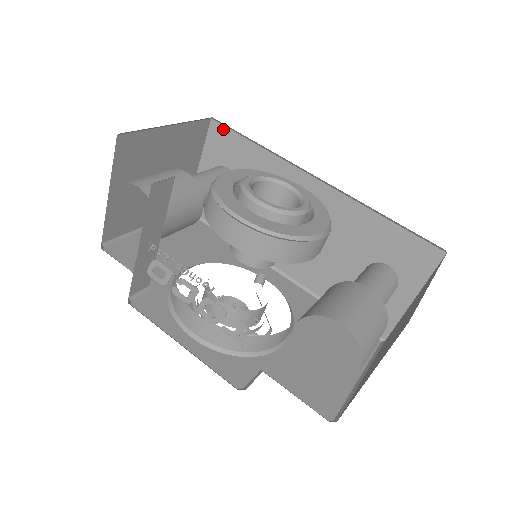
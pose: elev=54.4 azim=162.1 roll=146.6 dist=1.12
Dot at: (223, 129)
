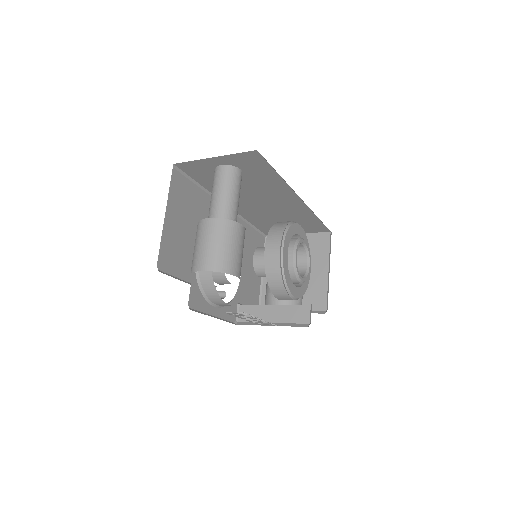
Dot at: (261, 158)
